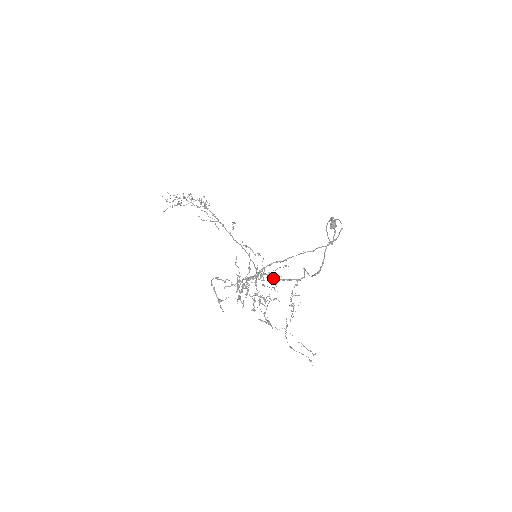
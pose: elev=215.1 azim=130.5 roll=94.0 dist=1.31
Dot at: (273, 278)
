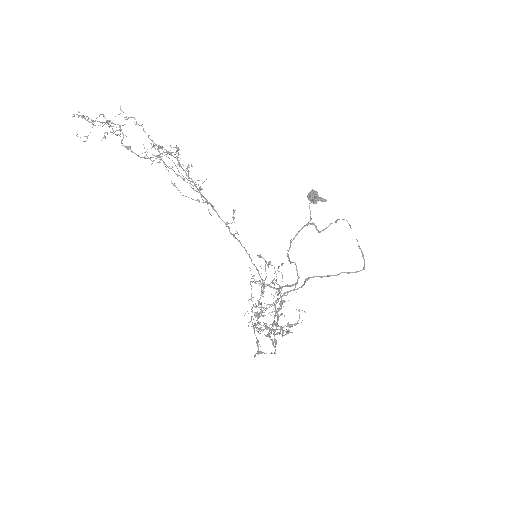
Dot at: (271, 282)
